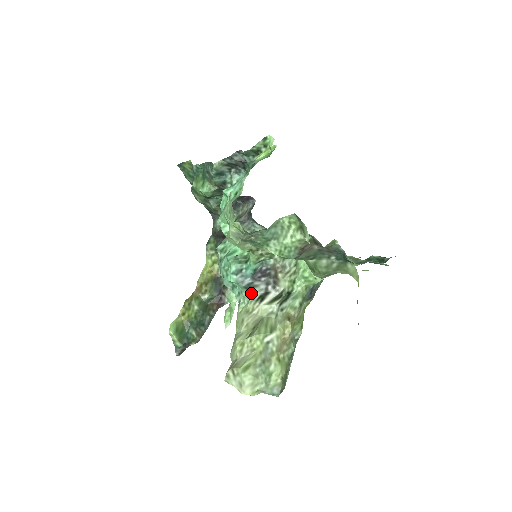
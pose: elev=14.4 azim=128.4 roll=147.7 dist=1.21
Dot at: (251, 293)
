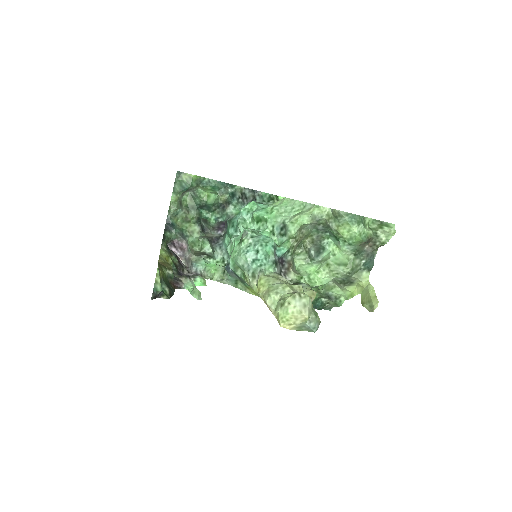
Dot at: (274, 268)
